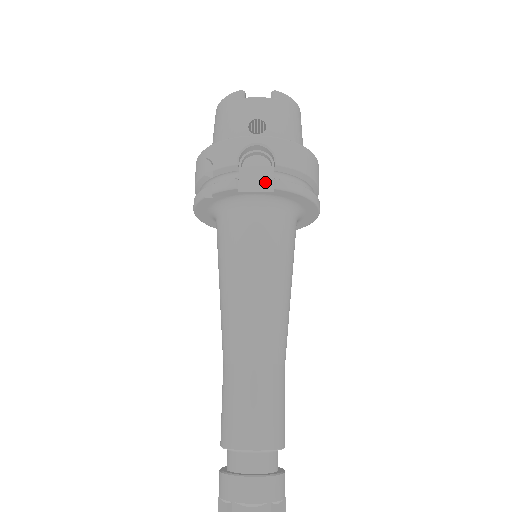
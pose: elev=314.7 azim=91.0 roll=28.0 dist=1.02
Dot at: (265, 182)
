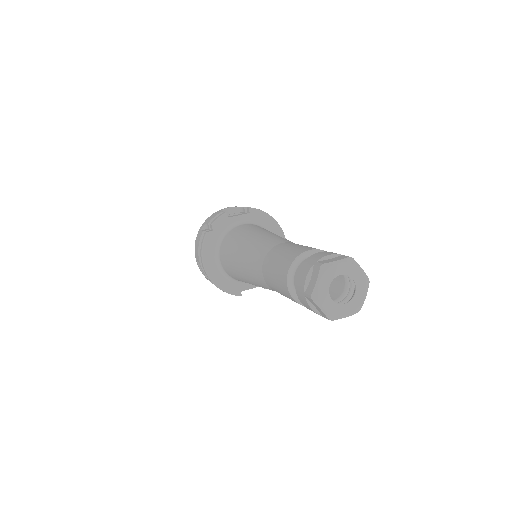
Dot at: occluded
